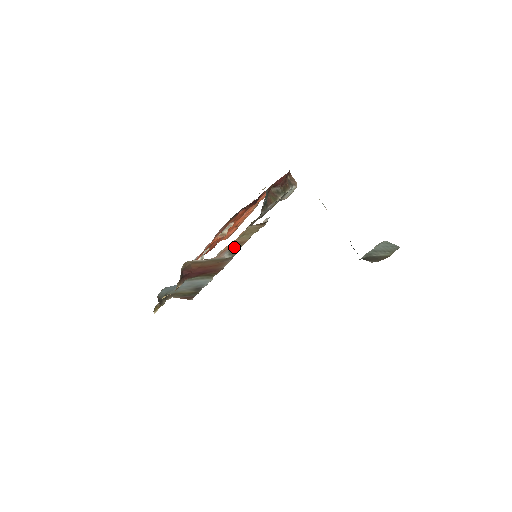
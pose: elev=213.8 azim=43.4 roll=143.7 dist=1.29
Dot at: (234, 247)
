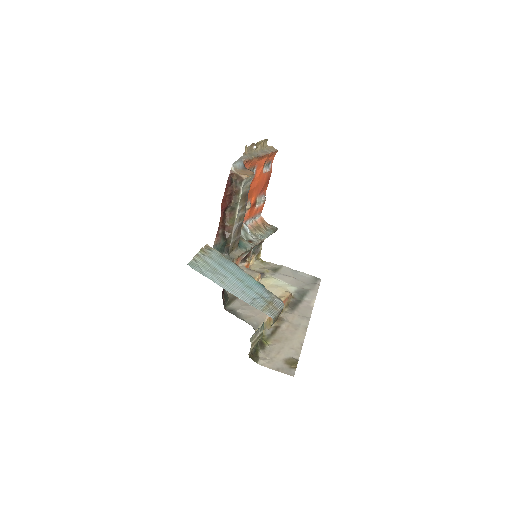
Dot at: occluded
